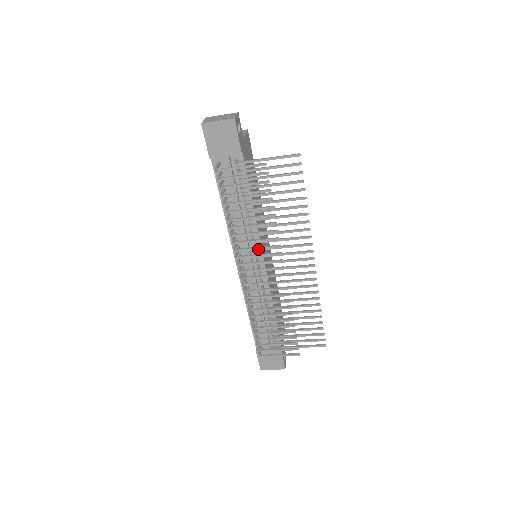
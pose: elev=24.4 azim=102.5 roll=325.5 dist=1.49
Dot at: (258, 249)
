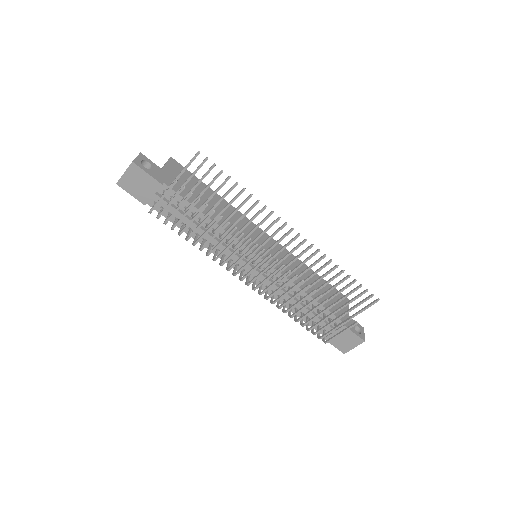
Dot at: (235, 253)
